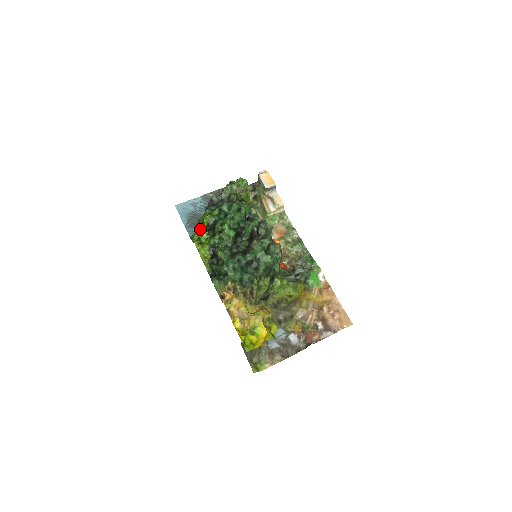
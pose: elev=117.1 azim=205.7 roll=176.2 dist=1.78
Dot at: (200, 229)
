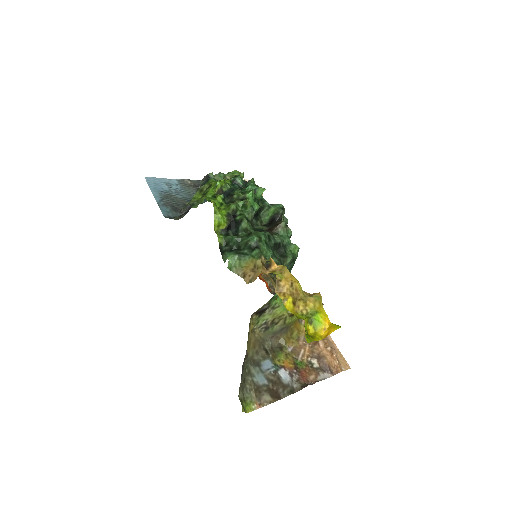
Dot at: (209, 193)
